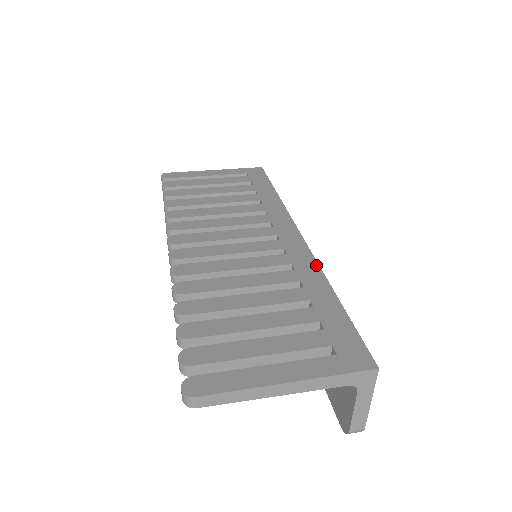
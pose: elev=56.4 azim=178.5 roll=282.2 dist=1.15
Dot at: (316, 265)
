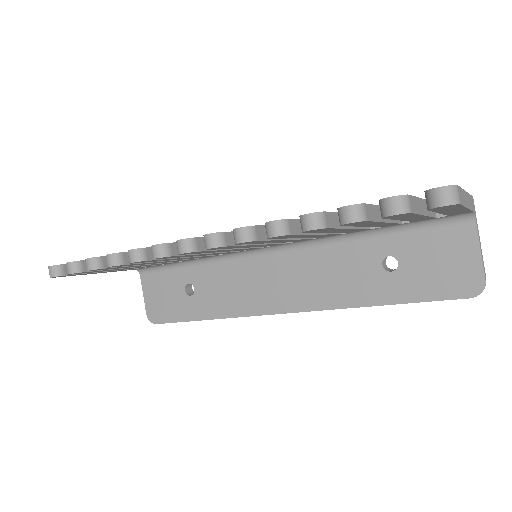
Dot at: occluded
